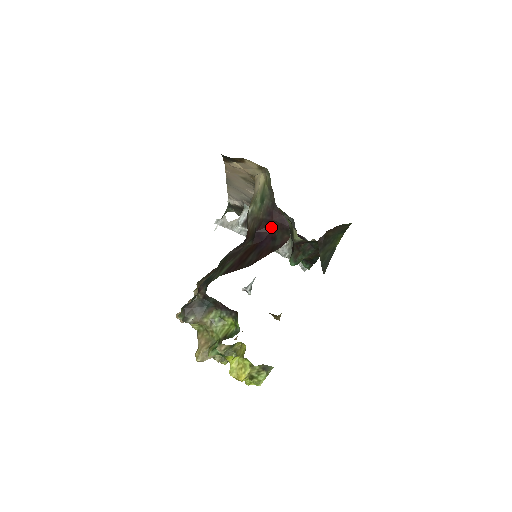
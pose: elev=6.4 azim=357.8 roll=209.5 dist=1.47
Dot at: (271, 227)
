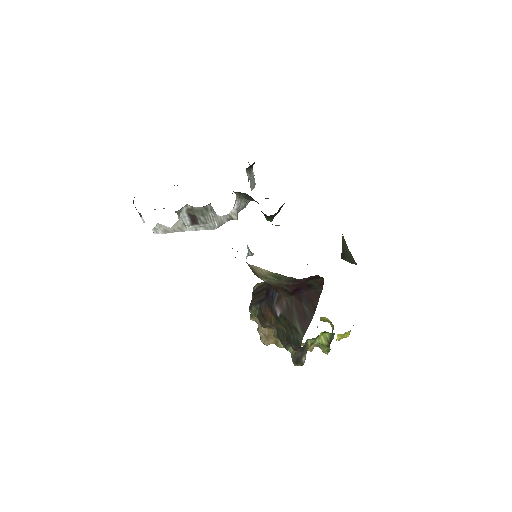
Dot at: (301, 283)
